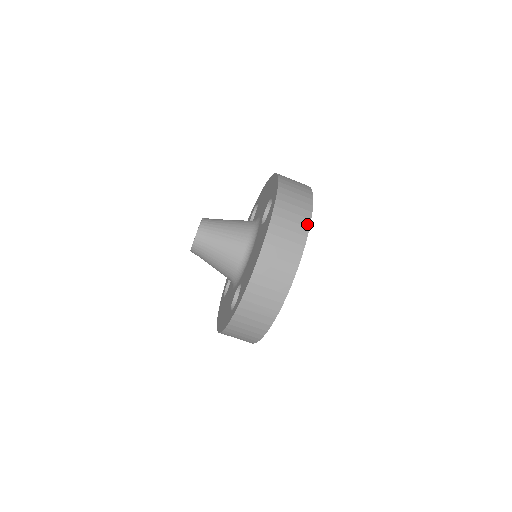
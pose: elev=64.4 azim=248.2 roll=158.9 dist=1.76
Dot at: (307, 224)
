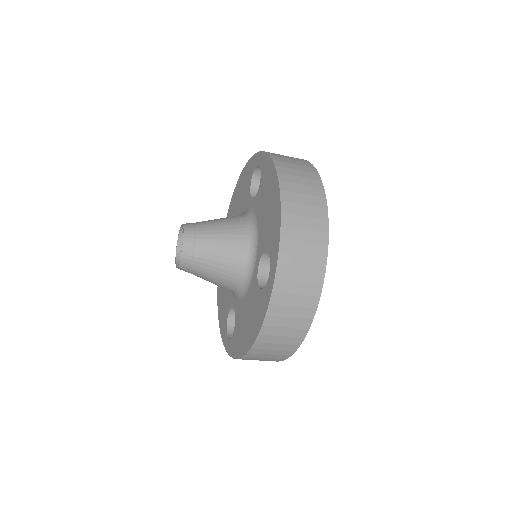
Dot at: (311, 316)
